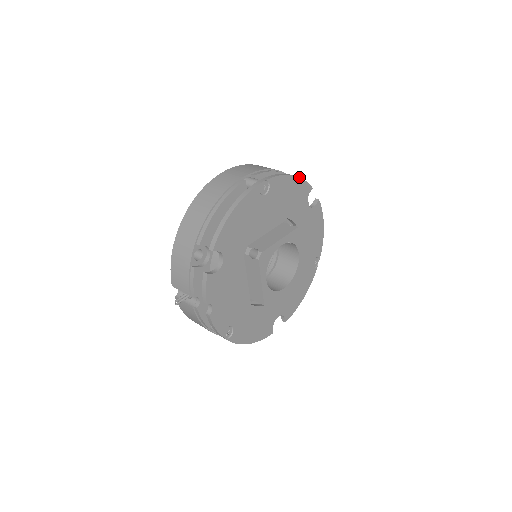
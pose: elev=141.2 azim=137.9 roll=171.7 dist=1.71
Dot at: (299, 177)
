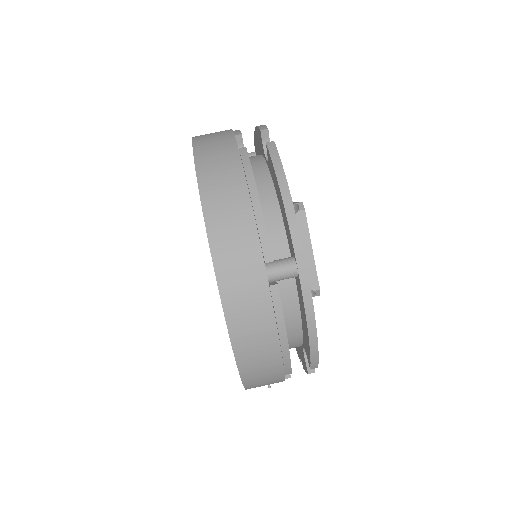
Dot at: (284, 174)
